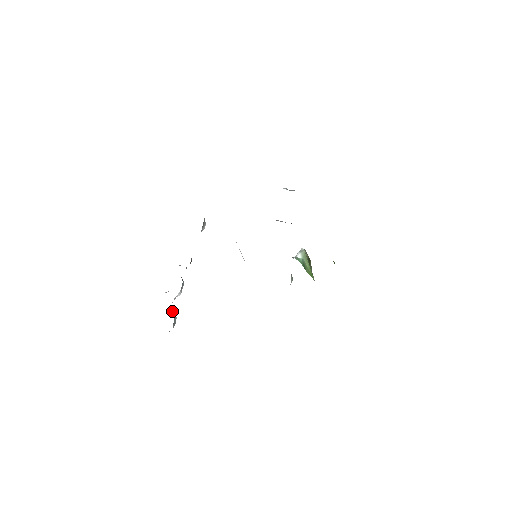
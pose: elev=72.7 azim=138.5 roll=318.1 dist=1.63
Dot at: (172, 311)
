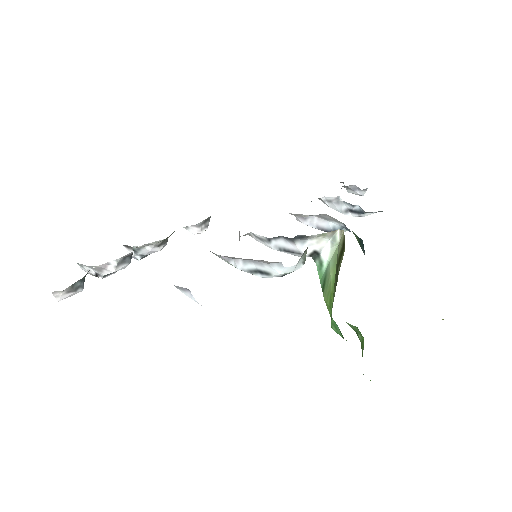
Dot at: (84, 278)
